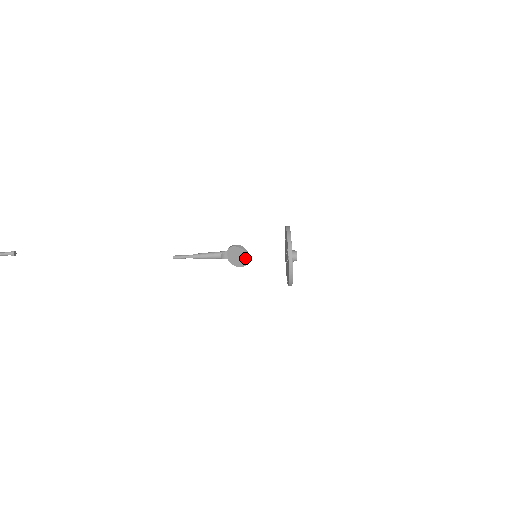
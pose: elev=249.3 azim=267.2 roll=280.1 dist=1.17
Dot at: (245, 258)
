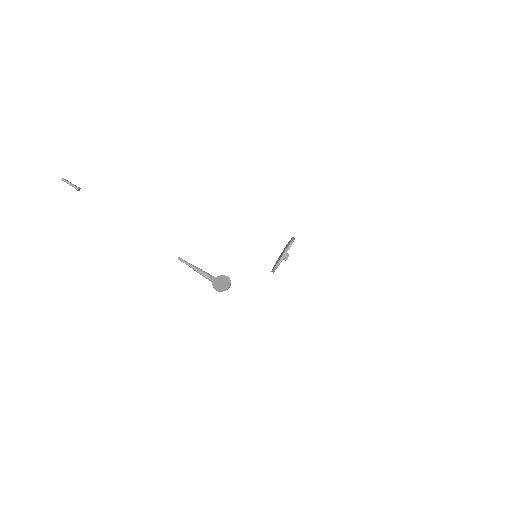
Dot at: (228, 284)
